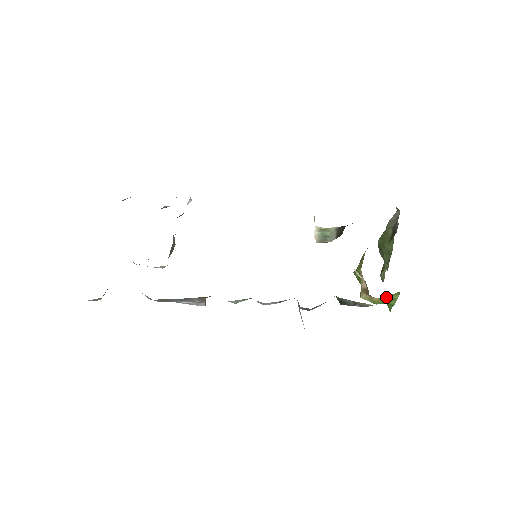
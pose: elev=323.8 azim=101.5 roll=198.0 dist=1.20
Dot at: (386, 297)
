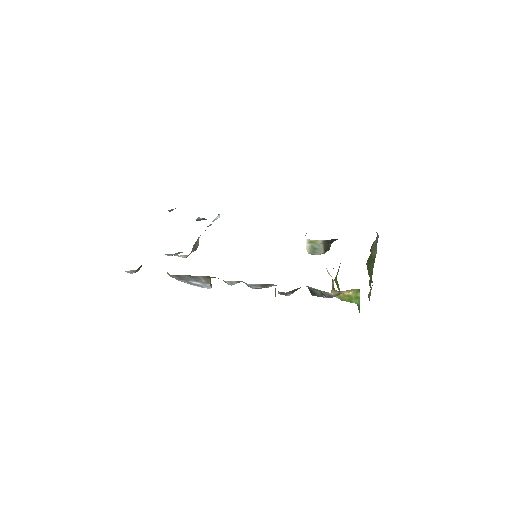
Dot at: (349, 293)
